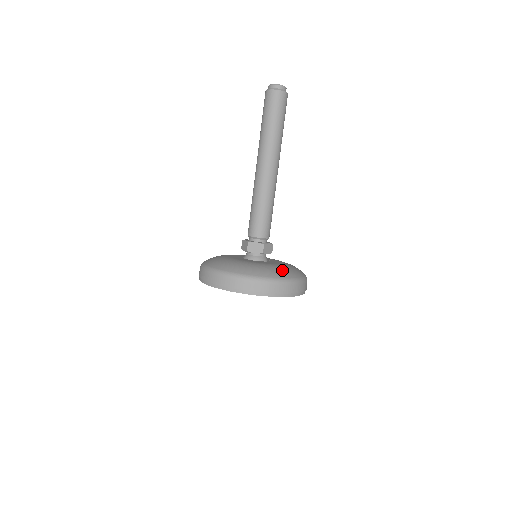
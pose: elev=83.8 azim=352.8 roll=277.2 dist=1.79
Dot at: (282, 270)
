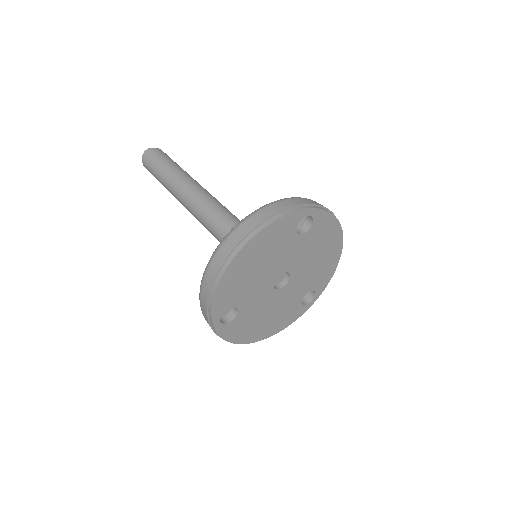
Dot at: occluded
